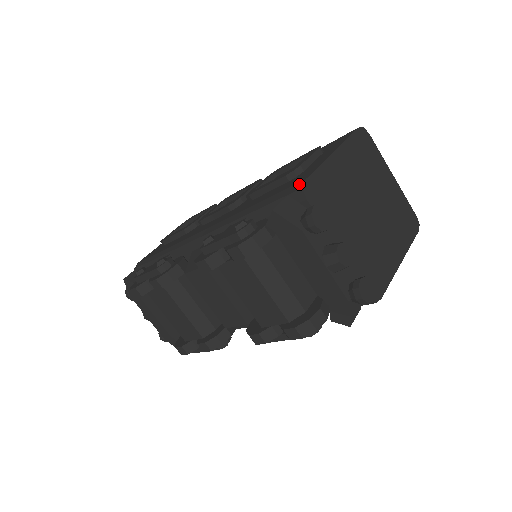
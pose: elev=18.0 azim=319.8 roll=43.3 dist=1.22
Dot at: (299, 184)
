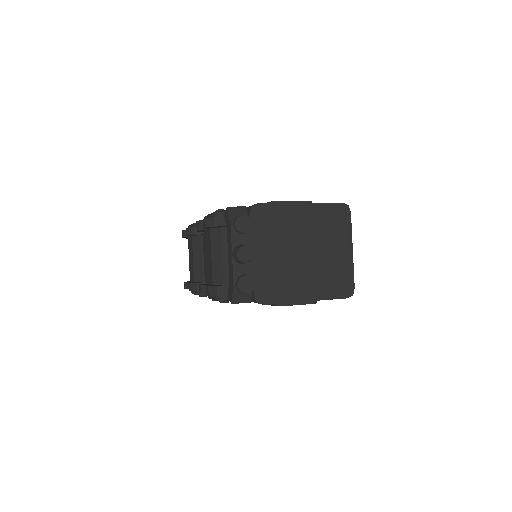
Dot at: (256, 204)
